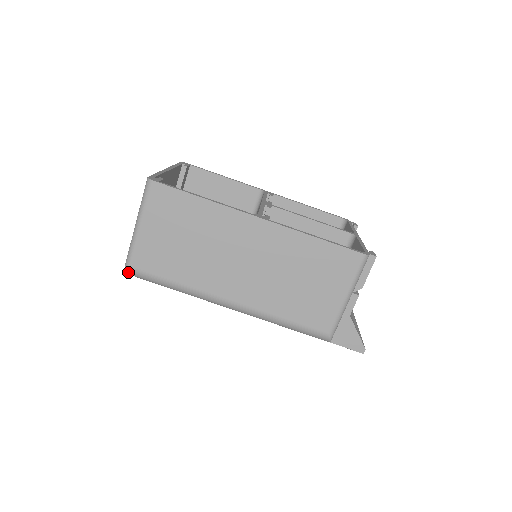
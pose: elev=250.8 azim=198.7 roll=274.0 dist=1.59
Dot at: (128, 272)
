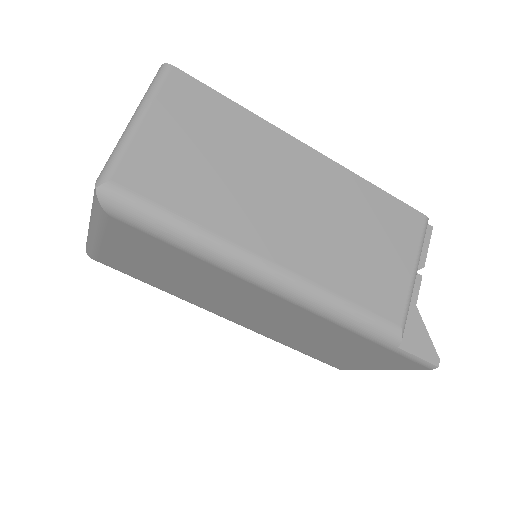
Dot at: (101, 192)
